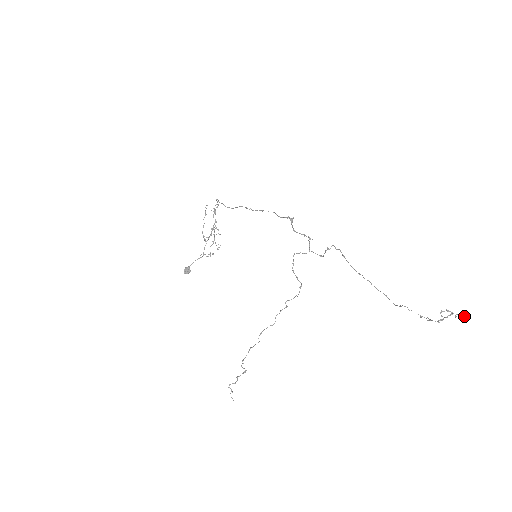
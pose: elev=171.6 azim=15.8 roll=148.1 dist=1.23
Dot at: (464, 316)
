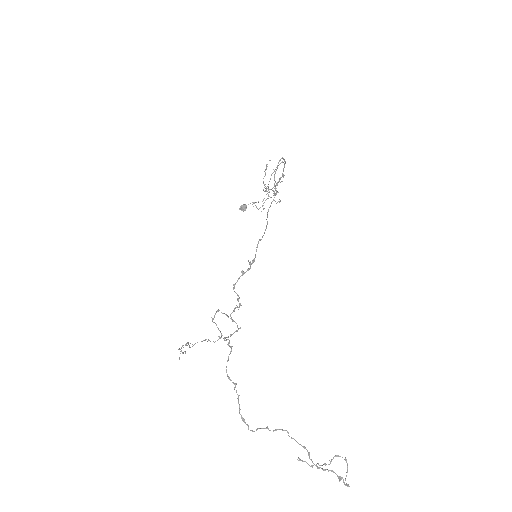
Dot at: (344, 483)
